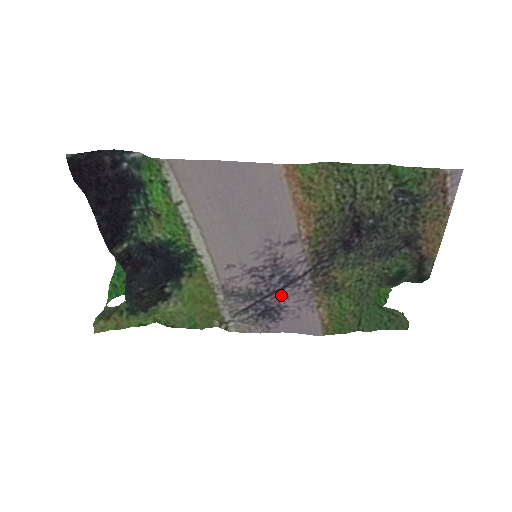
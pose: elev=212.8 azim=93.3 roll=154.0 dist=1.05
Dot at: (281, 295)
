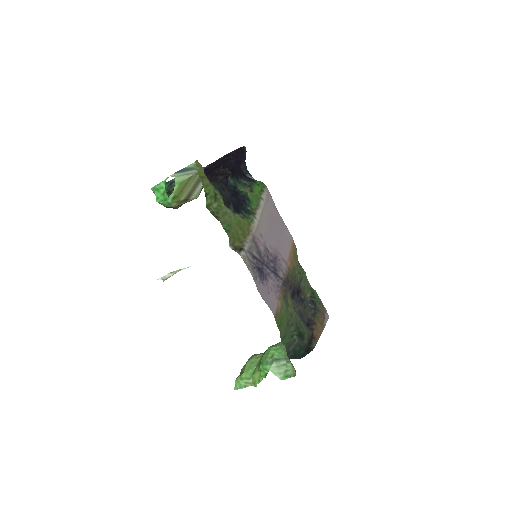
Dot at: (269, 273)
